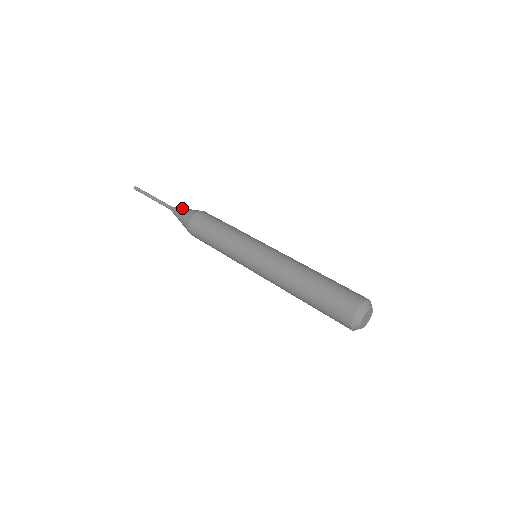
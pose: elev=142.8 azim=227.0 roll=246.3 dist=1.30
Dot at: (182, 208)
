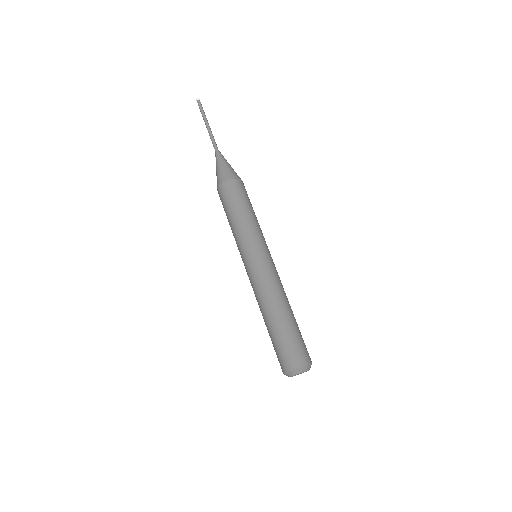
Dot at: (221, 161)
